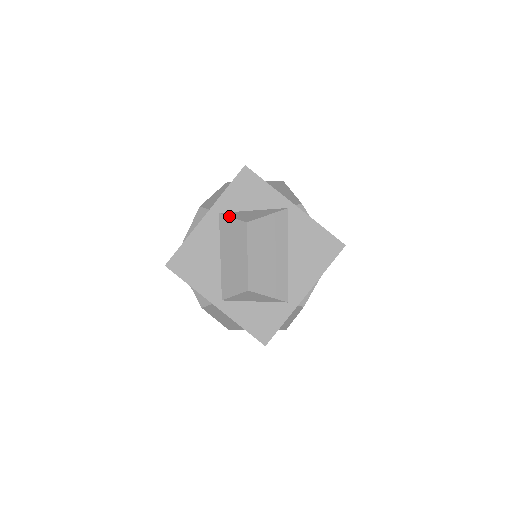
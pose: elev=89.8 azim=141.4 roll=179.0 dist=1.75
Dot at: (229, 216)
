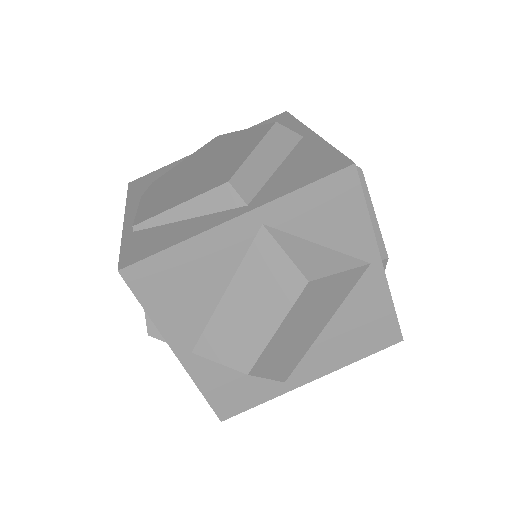
Dot at: (280, 245)
